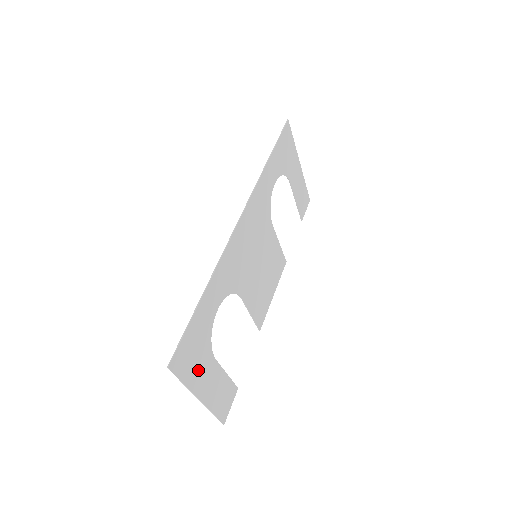
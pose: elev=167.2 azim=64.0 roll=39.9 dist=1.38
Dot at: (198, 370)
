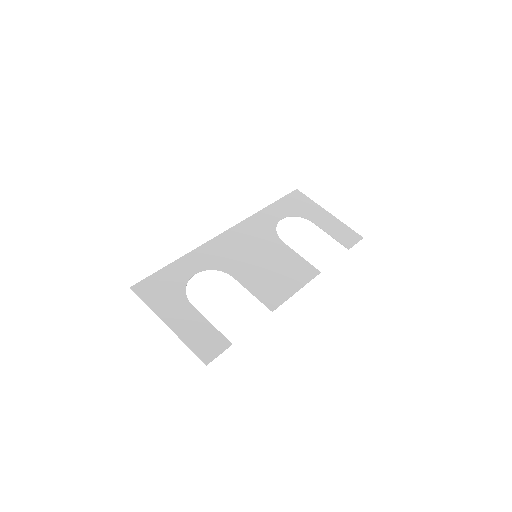
Dot at: (166, 303)
